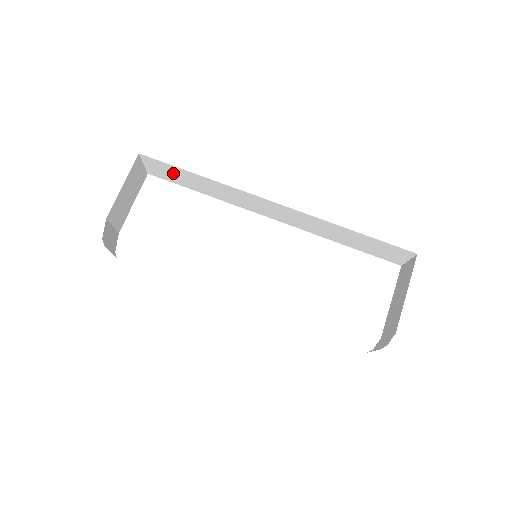
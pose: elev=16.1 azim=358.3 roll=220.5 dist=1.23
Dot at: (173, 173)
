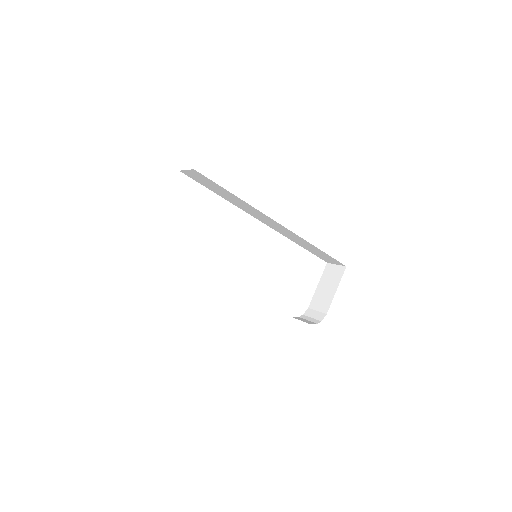
Dot at: (209, 183)
